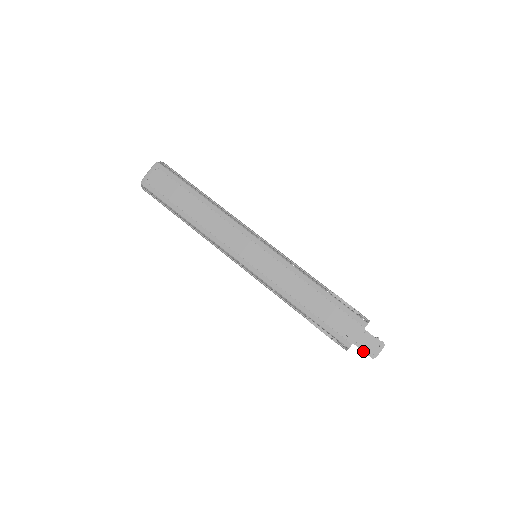
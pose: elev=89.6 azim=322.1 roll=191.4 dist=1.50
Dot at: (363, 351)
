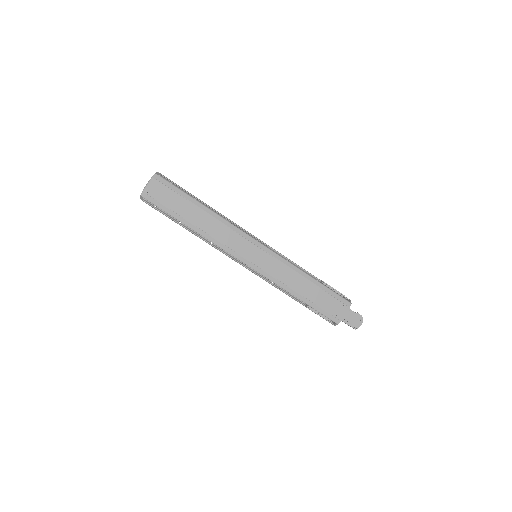
Dot at: occluded
